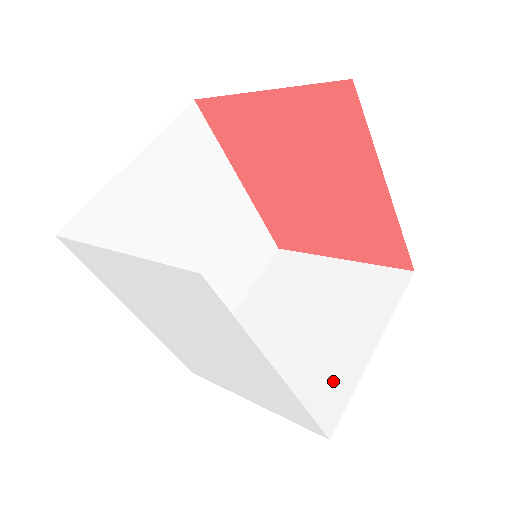
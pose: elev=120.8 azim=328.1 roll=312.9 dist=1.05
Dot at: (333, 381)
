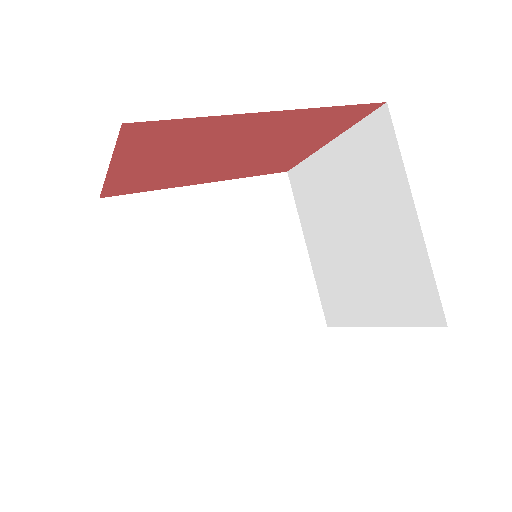
Dot at: (411, 271)
